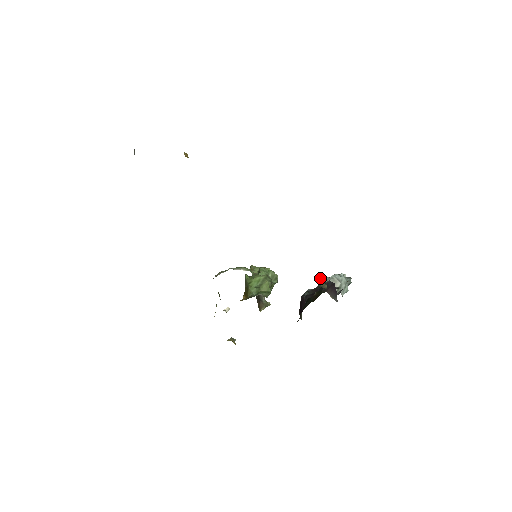
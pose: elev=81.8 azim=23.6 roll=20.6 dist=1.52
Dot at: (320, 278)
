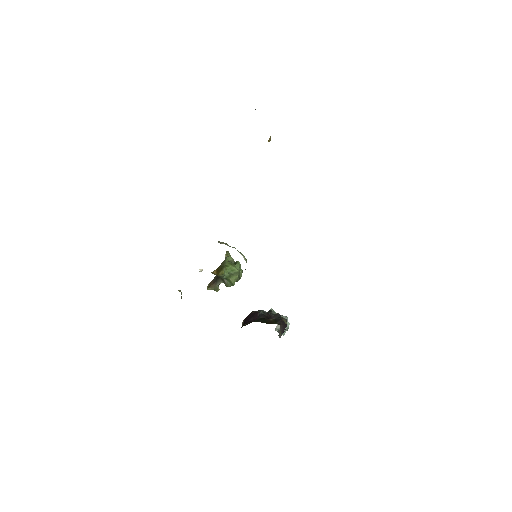
Dot at: (271, 308)
